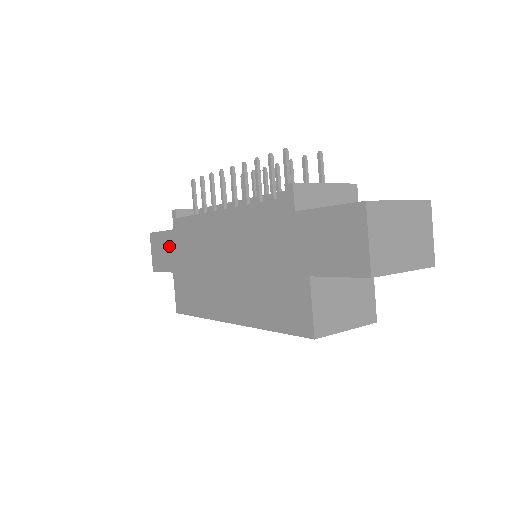
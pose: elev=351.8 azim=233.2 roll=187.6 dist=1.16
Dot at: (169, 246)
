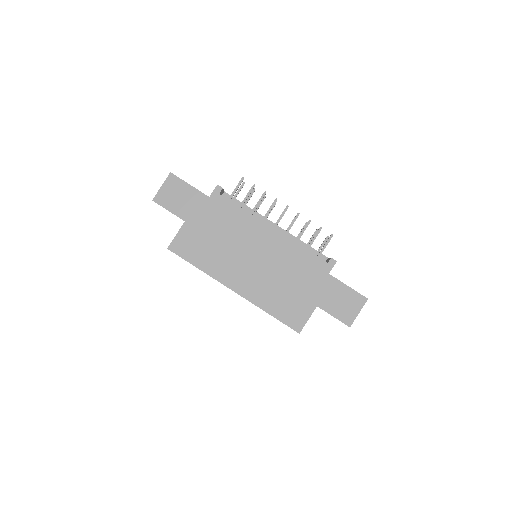
Dot at: (194, 202)
